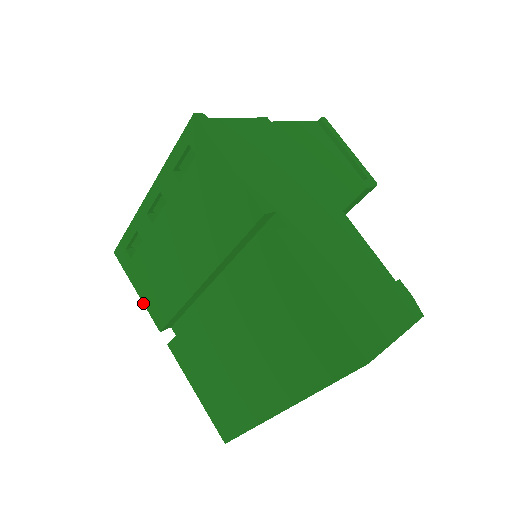
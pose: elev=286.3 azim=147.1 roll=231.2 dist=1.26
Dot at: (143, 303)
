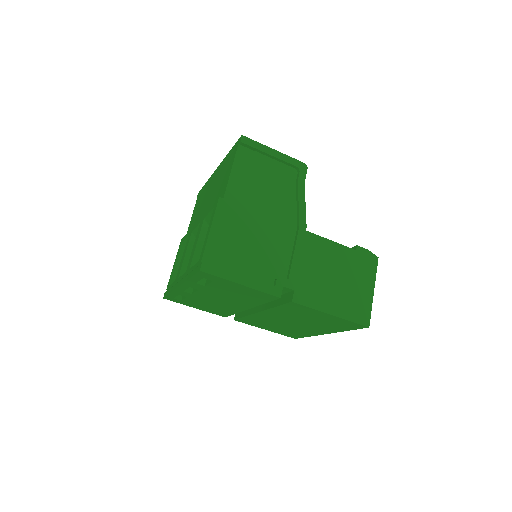
Dot at: occluded
